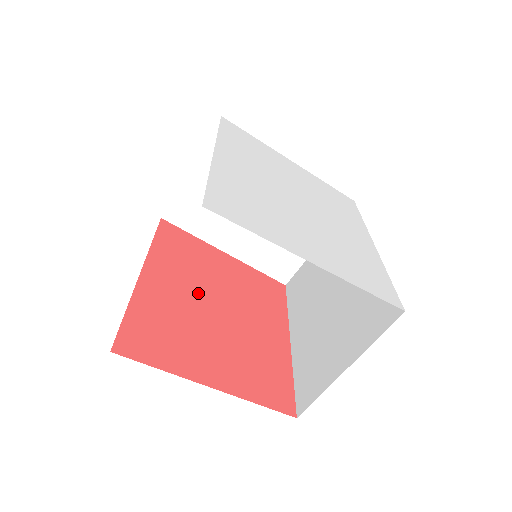
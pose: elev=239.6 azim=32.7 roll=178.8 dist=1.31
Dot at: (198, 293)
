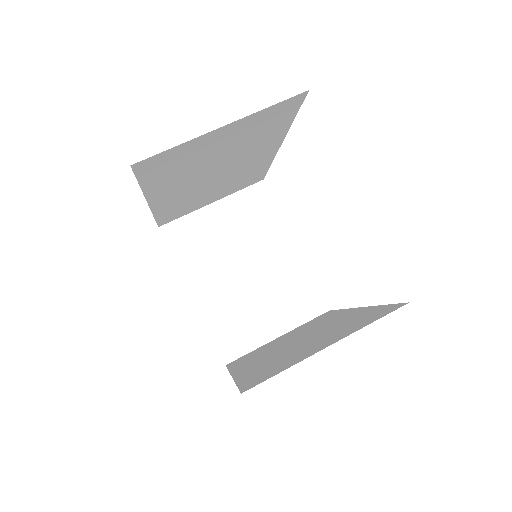
Dot at: occluded
